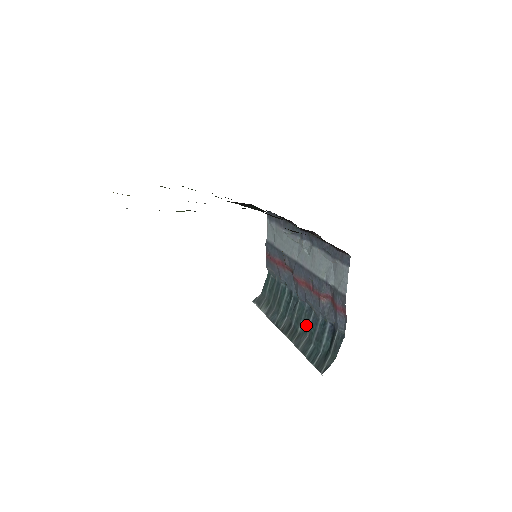
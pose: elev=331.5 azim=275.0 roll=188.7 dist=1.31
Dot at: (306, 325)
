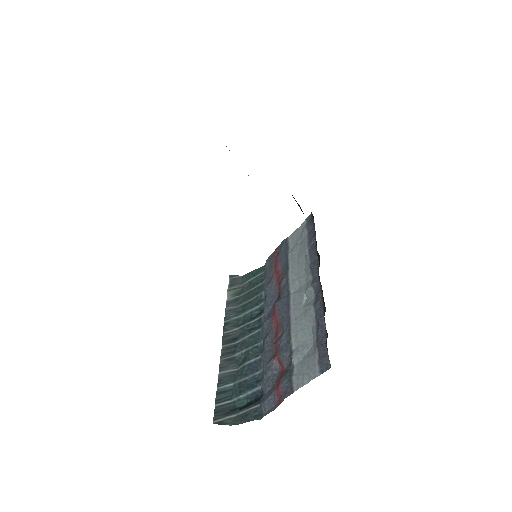
Dot at: (245, 359)
